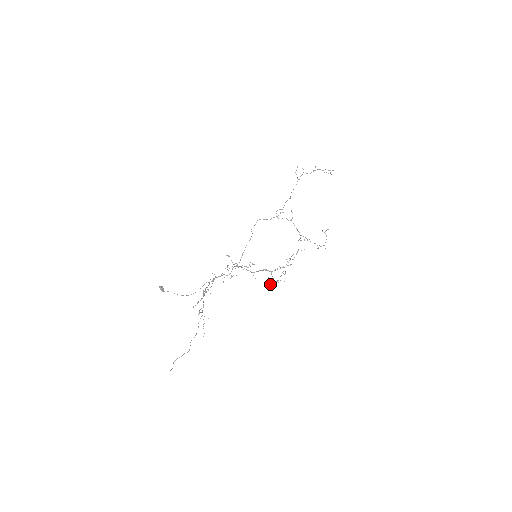
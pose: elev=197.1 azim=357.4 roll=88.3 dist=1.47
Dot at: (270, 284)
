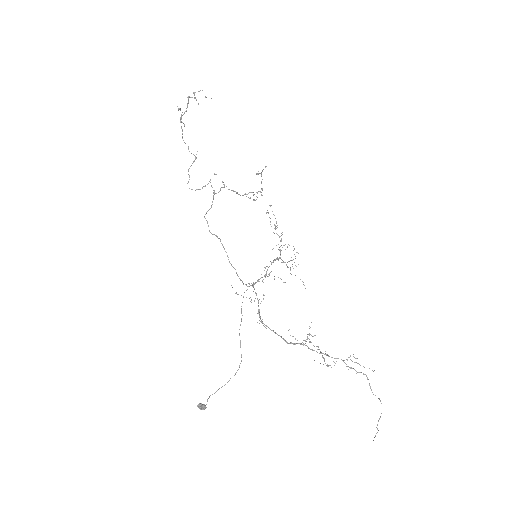
Dot at: occluded
